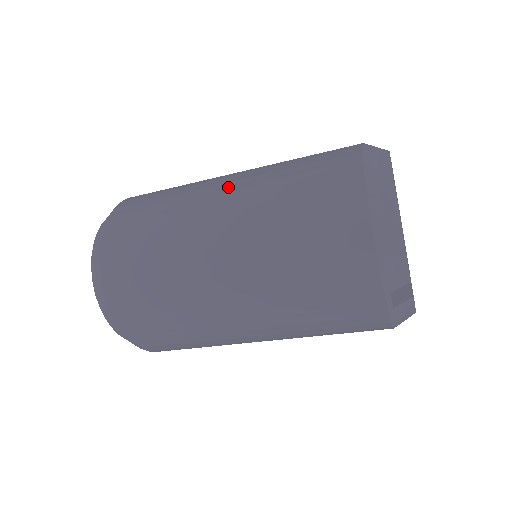
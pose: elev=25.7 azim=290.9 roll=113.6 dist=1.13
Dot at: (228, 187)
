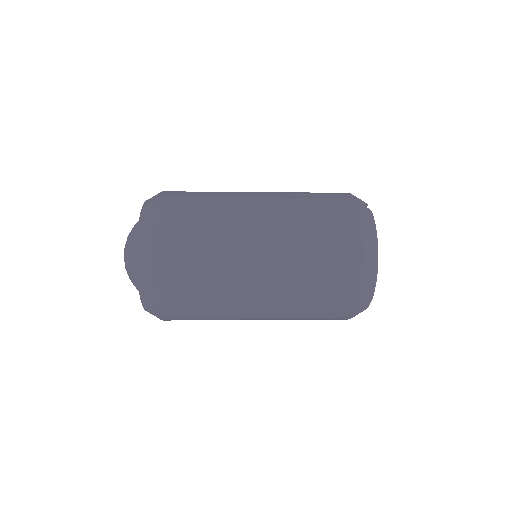
Dot at: (262, 295)
